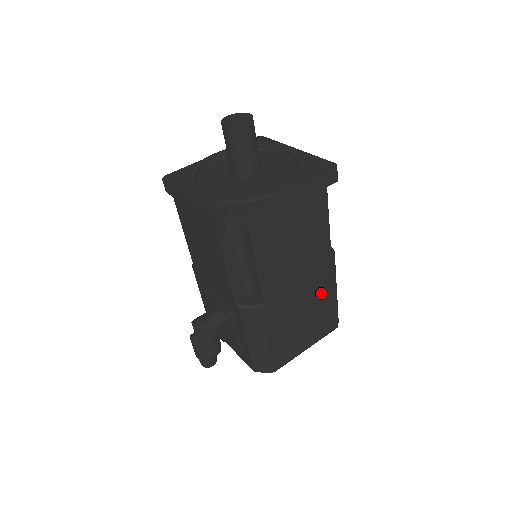
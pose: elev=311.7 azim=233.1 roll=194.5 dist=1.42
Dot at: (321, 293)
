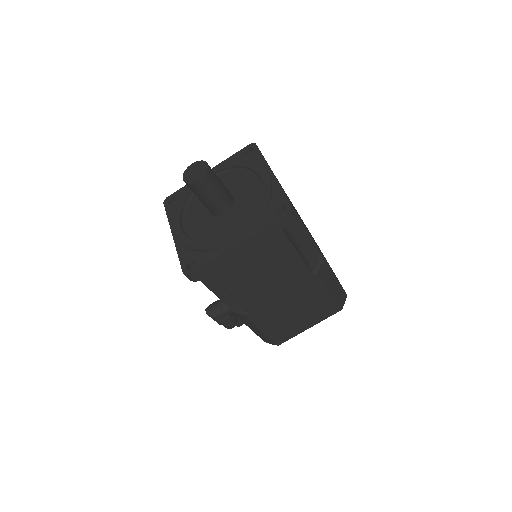
Dot at: (310, 294)
